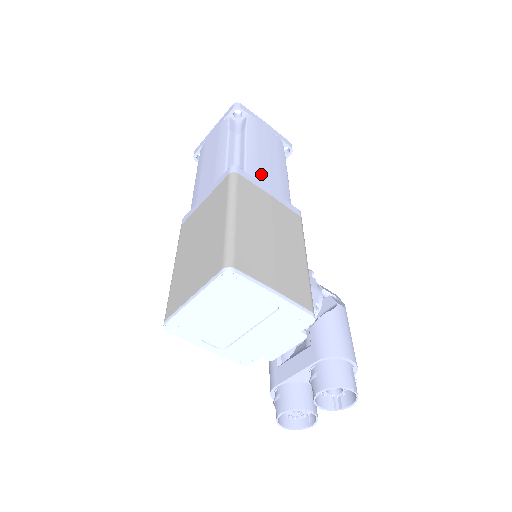
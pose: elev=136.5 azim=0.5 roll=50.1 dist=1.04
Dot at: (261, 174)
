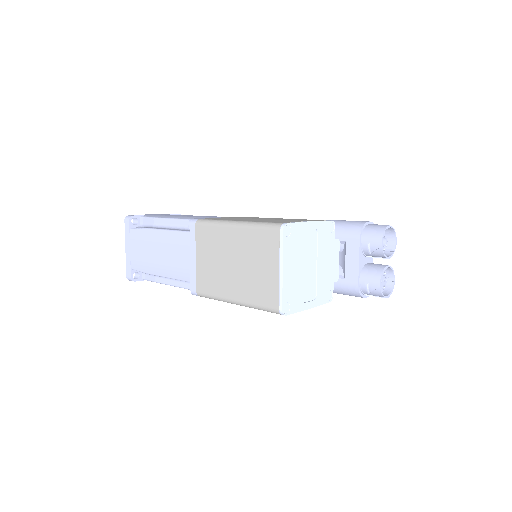
Dot at: (203, 217)
